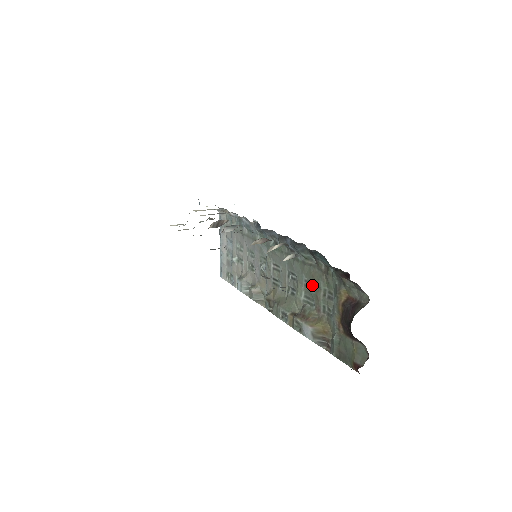
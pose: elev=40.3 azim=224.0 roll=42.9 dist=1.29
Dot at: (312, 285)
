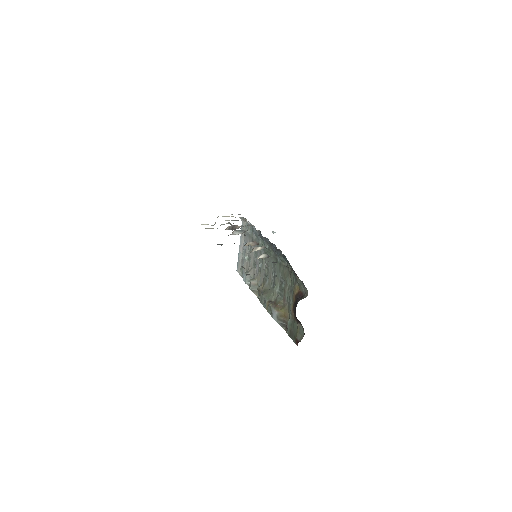
Dot at: (284, 281)
